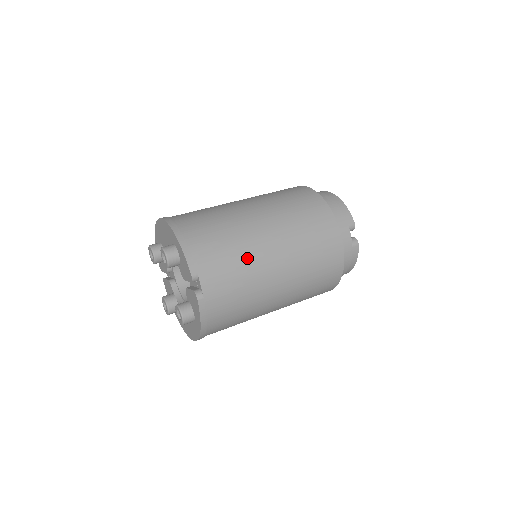
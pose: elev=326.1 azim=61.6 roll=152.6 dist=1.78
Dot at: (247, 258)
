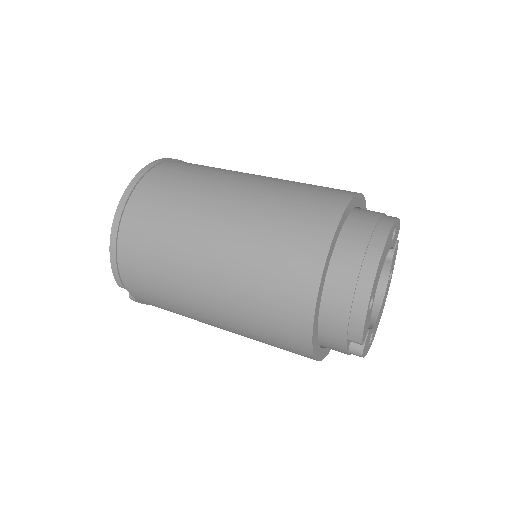
Dot at: (177, 303)
